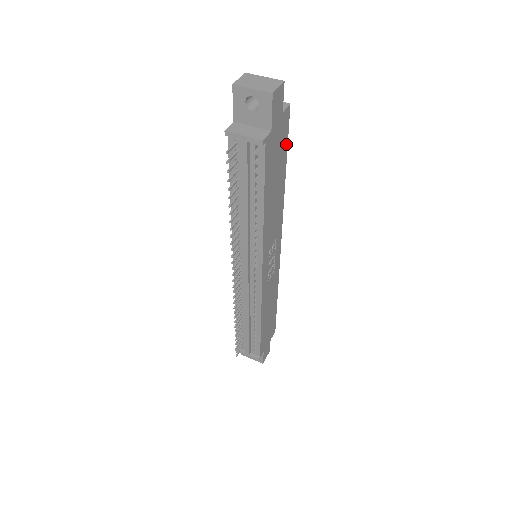
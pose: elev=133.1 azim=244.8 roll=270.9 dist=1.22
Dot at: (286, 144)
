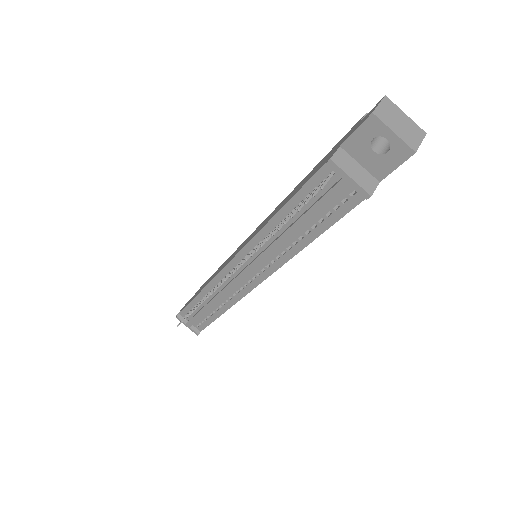
Dot at: occluded
